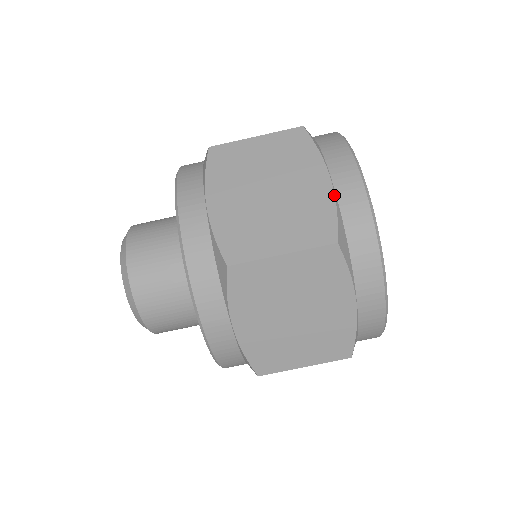
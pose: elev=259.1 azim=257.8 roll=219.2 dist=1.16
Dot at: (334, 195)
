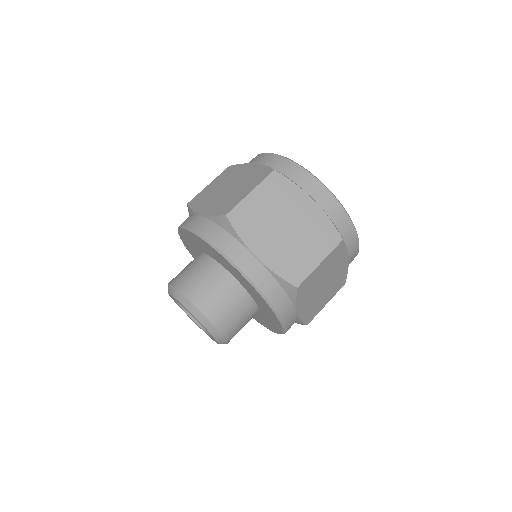
Dot at: (323, 211)
